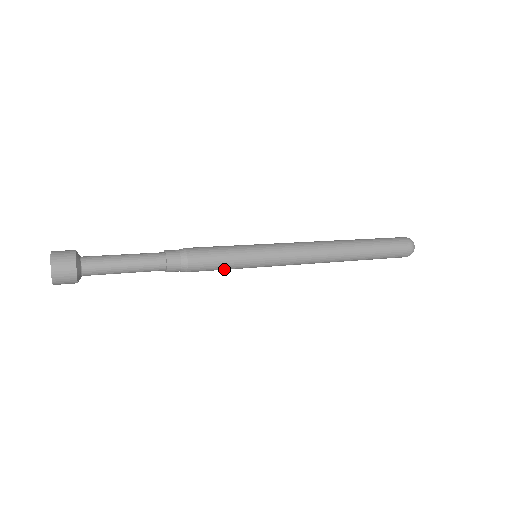
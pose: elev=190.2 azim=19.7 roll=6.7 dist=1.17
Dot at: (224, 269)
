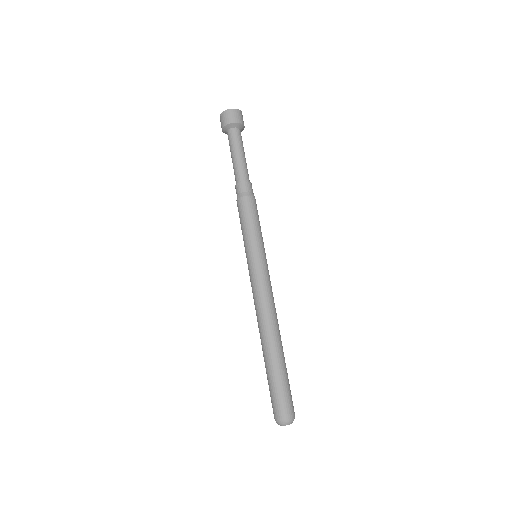
Dot at: (251, 226)
